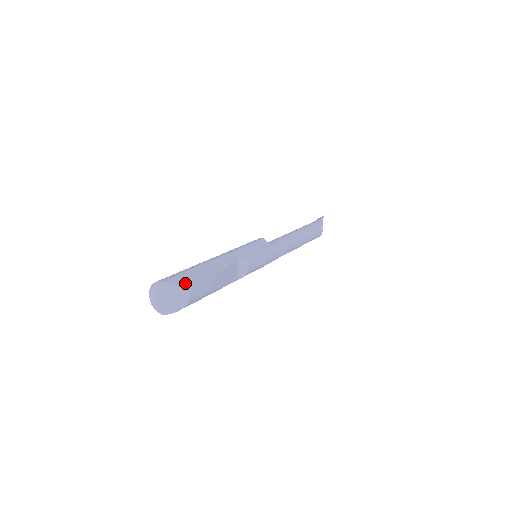
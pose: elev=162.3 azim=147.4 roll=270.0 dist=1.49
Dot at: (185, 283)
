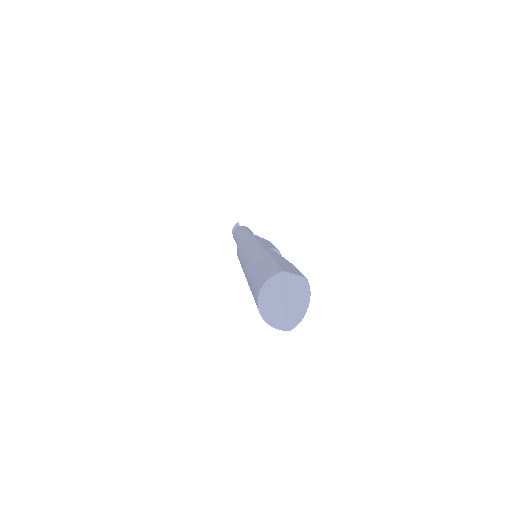
Dot at: (294, 271)
